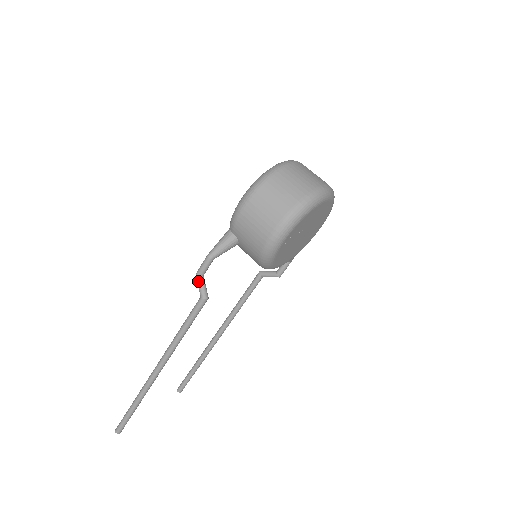
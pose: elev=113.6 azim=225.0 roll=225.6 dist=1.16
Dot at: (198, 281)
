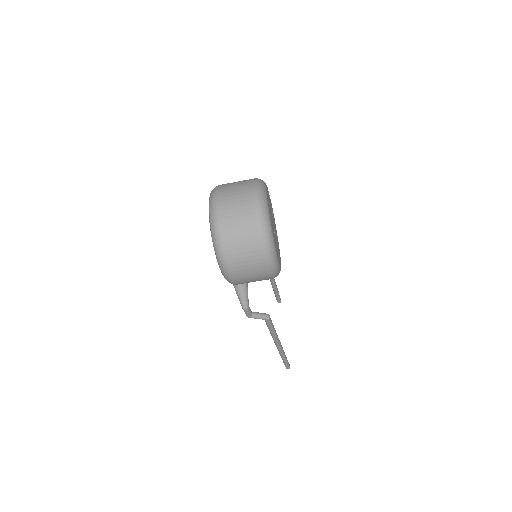
Dot at: (254, 318)
